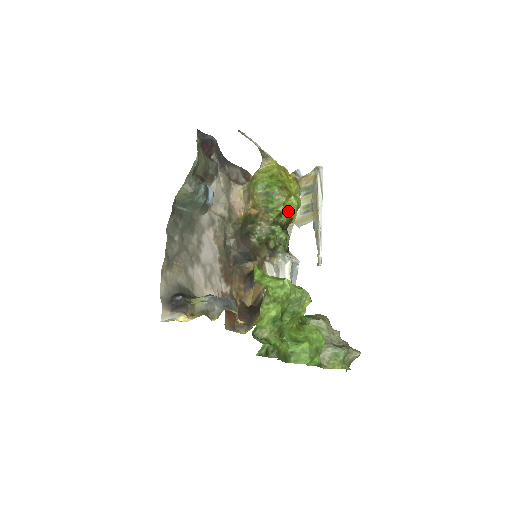
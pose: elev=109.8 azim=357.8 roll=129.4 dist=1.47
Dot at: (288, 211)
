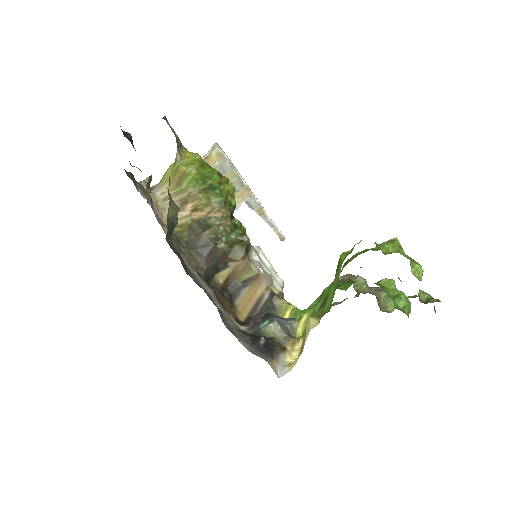
Dot at: (231, 199)
